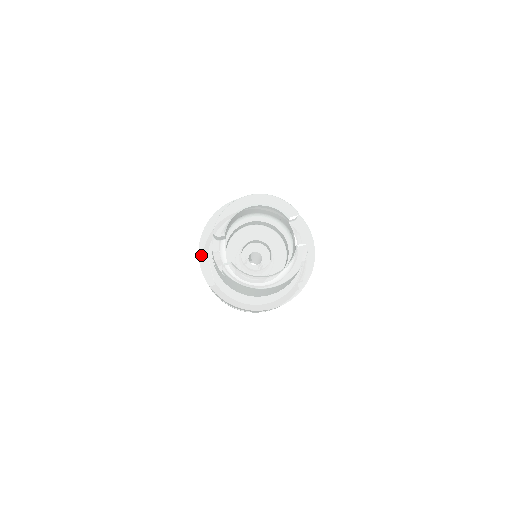
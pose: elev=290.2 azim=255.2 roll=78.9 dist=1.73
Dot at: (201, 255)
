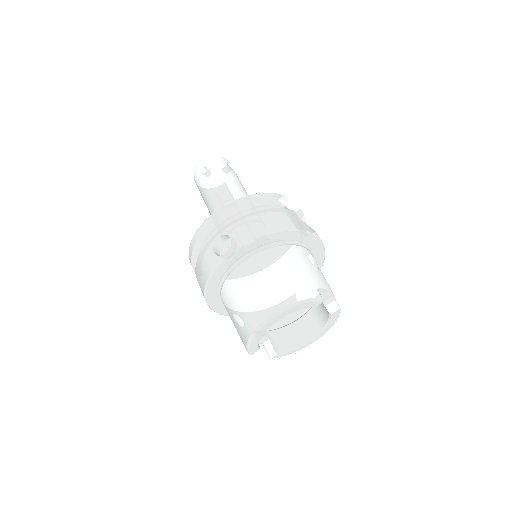
Dot at: (216, 311)
